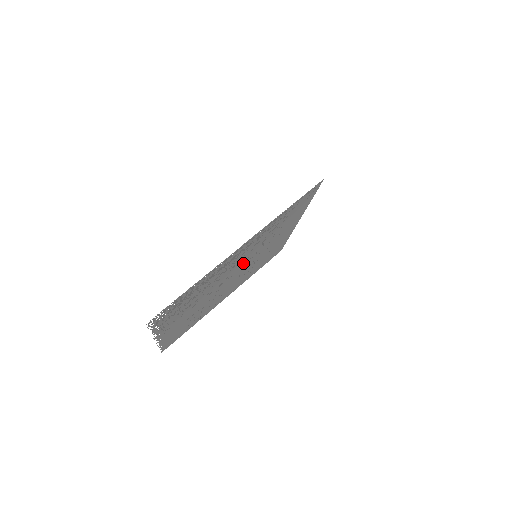
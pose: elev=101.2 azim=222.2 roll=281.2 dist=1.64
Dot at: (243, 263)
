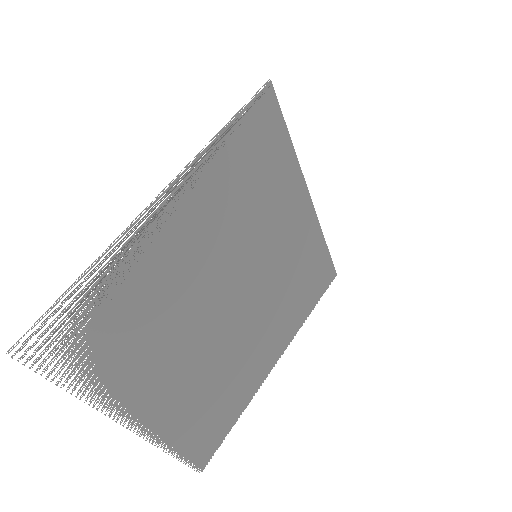
Dot at: (230, 265)
